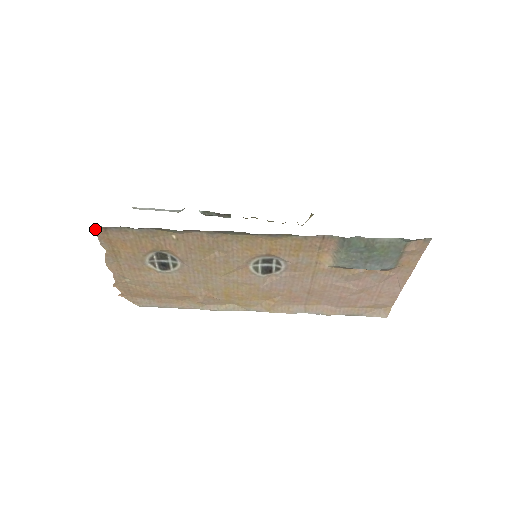
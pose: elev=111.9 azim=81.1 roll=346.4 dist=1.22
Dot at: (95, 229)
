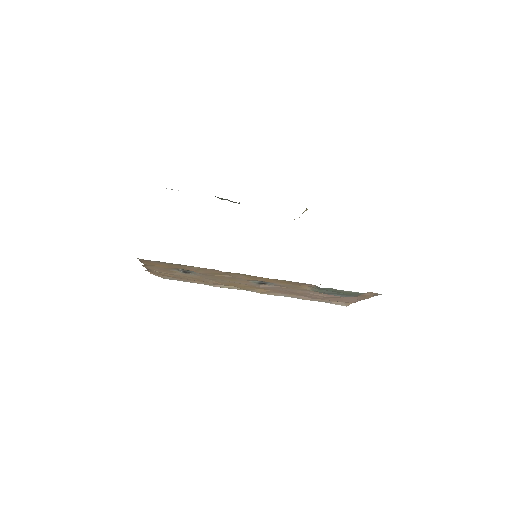
Dot at: (139, 259)
